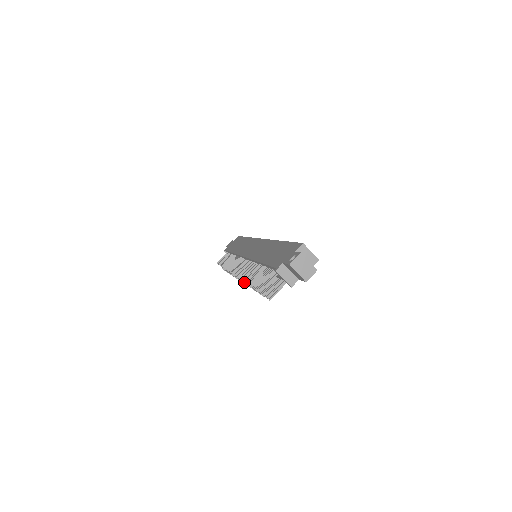
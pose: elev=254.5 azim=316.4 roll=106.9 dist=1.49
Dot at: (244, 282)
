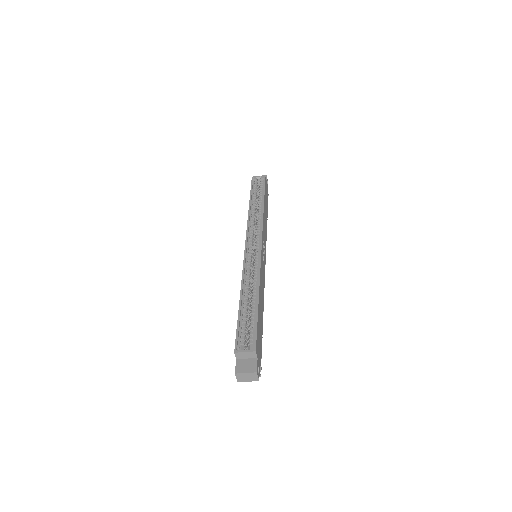
Dot at: occluded
